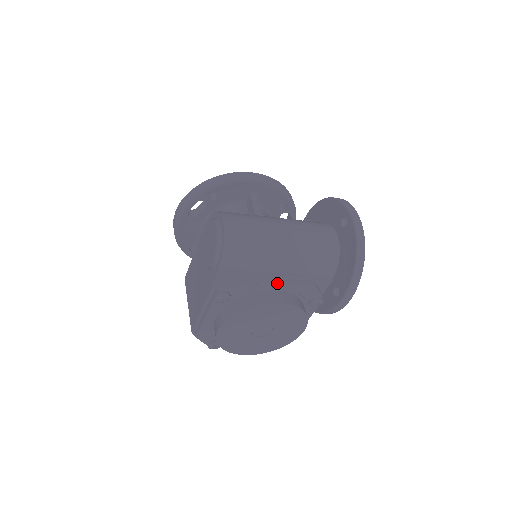
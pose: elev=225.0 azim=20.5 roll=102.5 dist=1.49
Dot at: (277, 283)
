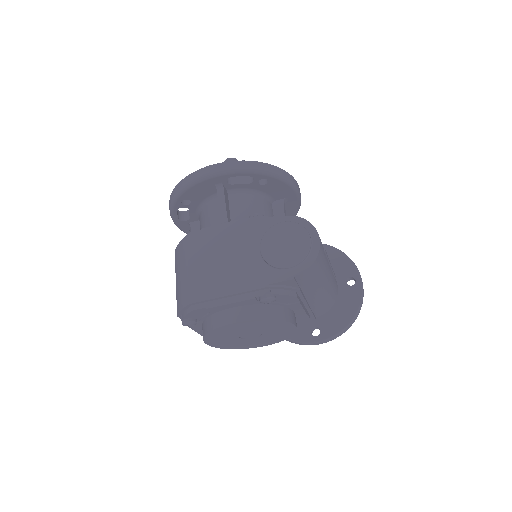
Dot at: occluded
